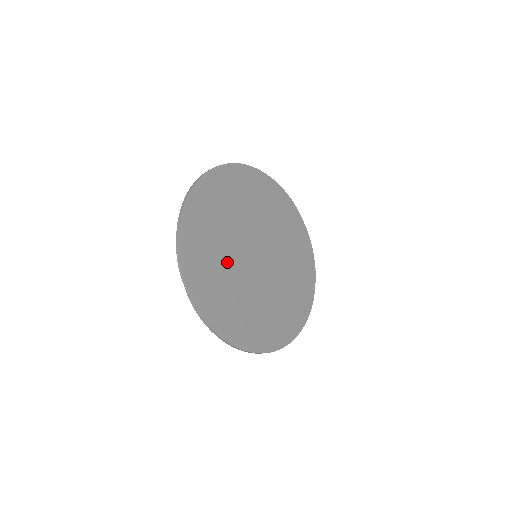
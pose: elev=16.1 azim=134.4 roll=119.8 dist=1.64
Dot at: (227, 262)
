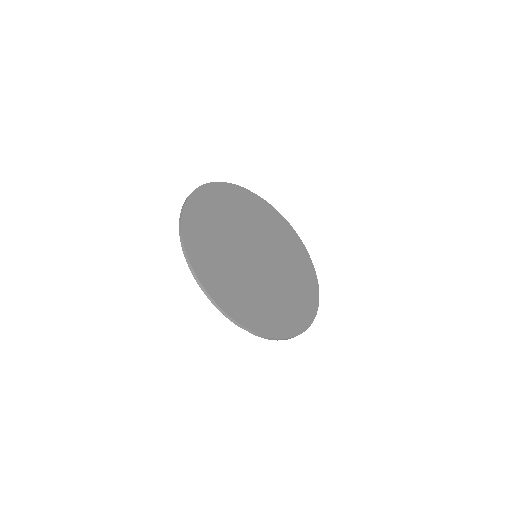
Dot at: (250, 283)
